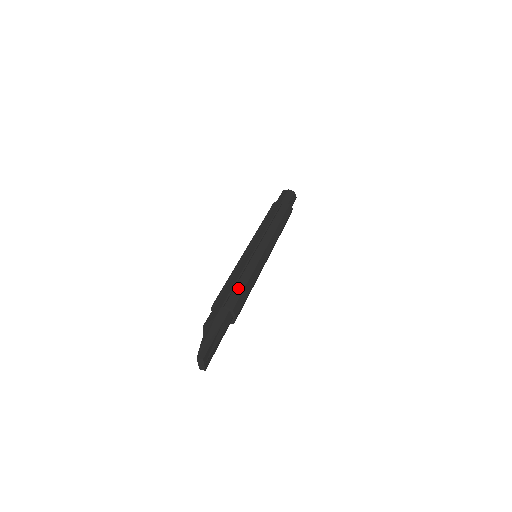
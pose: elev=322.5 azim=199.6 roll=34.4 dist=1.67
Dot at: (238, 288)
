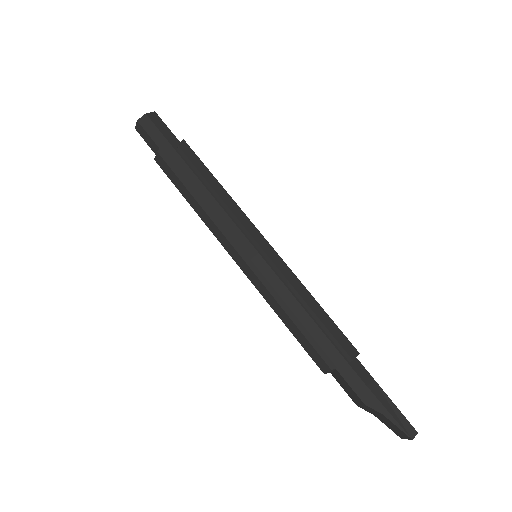
Dot at: (327, 323)
